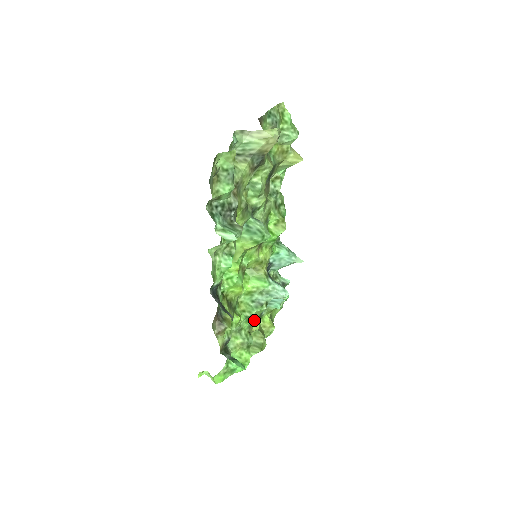
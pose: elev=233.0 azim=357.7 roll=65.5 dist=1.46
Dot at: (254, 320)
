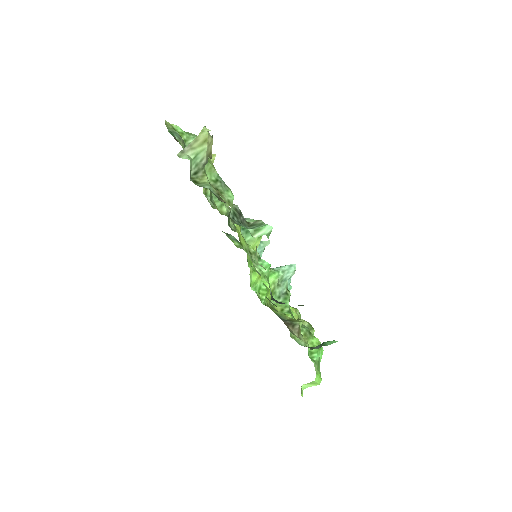
Dot at: occluded
